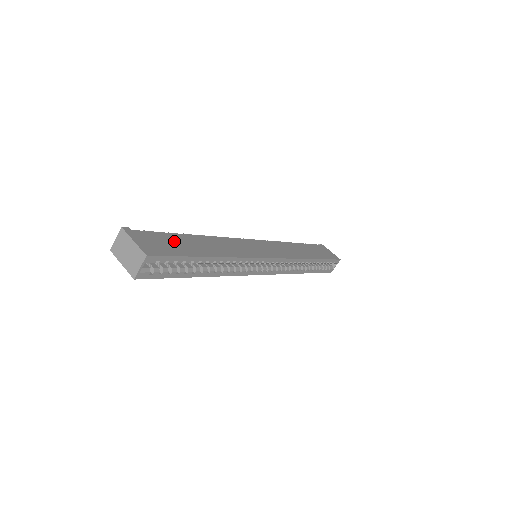
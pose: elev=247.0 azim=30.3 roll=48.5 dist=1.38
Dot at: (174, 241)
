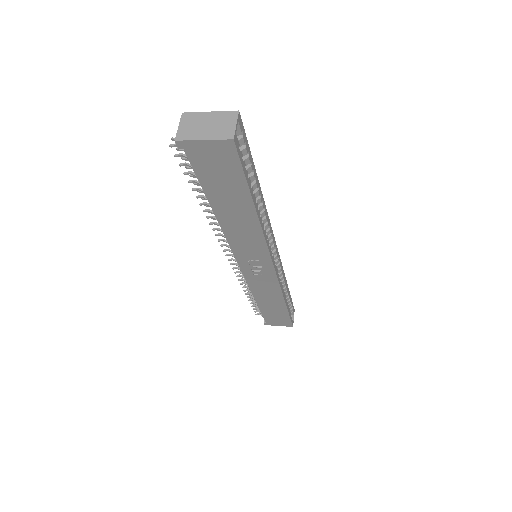
Dot at: occluded
